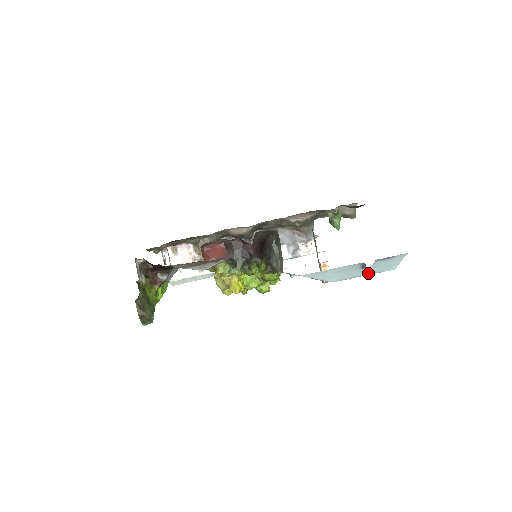
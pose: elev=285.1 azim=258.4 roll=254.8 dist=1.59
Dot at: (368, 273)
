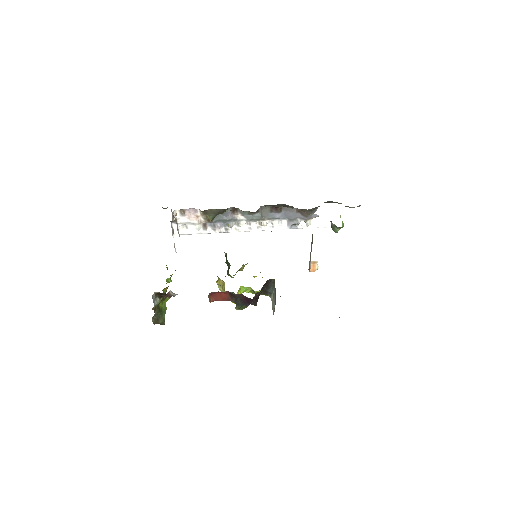
Dot at: occluded
